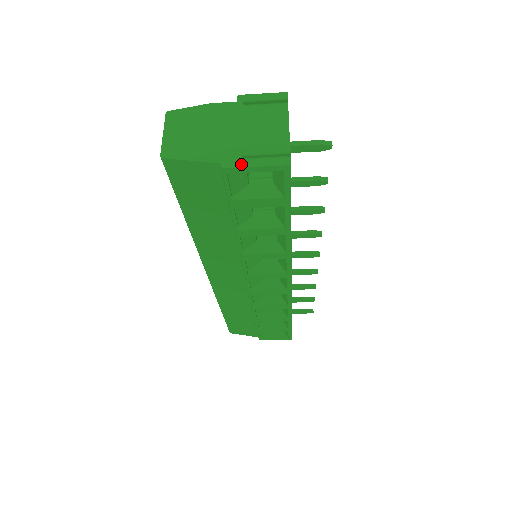
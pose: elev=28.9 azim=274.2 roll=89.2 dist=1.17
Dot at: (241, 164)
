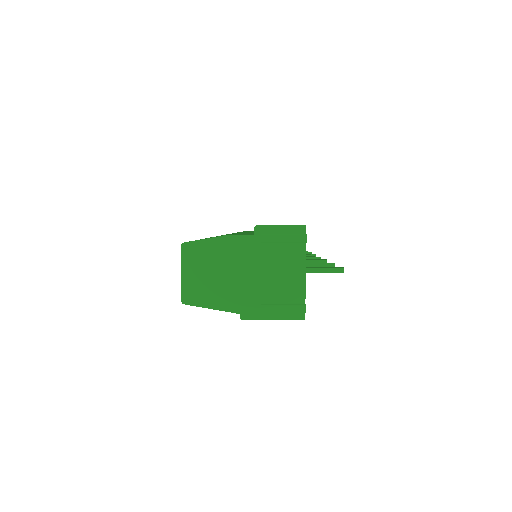
Dot at: (259, 316)
